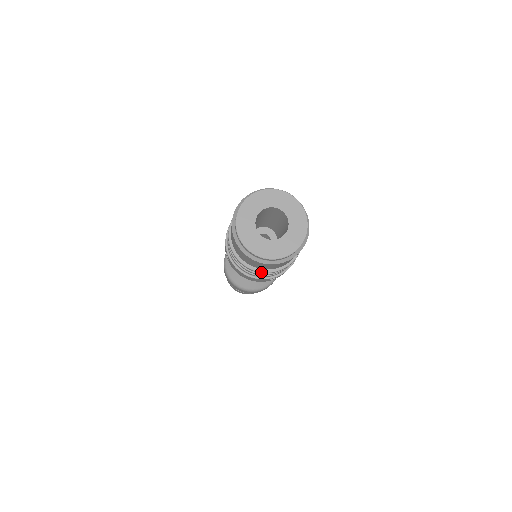
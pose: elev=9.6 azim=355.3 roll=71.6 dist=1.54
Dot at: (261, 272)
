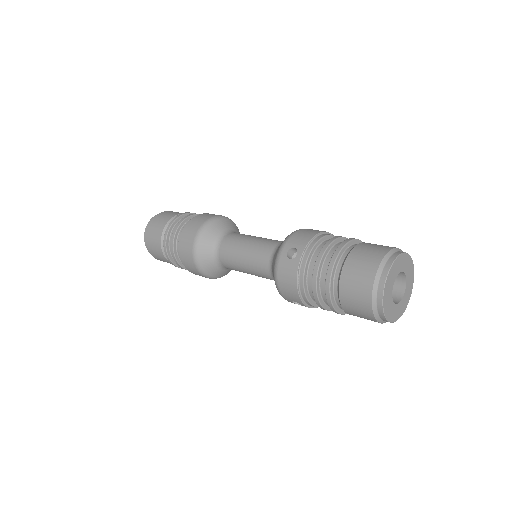
Dot at: occluded
